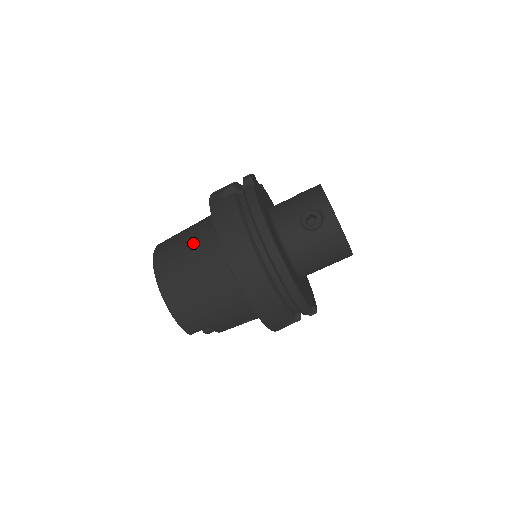
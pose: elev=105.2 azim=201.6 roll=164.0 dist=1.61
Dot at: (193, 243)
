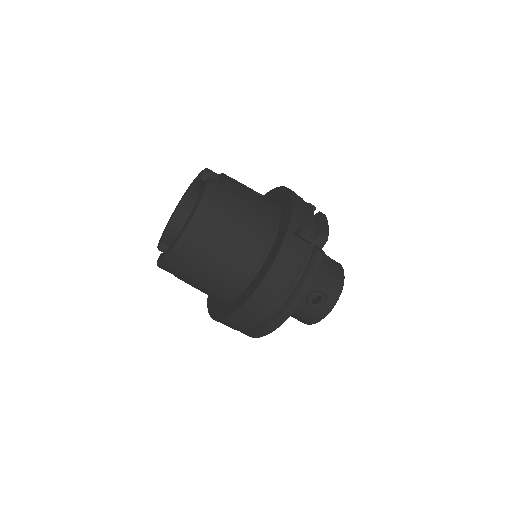
Dot at: (243, 234)
